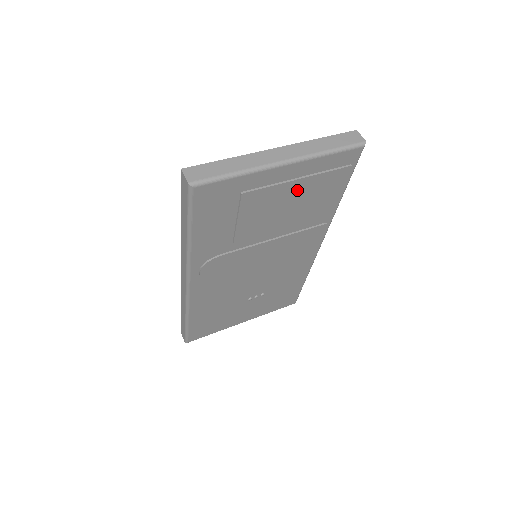
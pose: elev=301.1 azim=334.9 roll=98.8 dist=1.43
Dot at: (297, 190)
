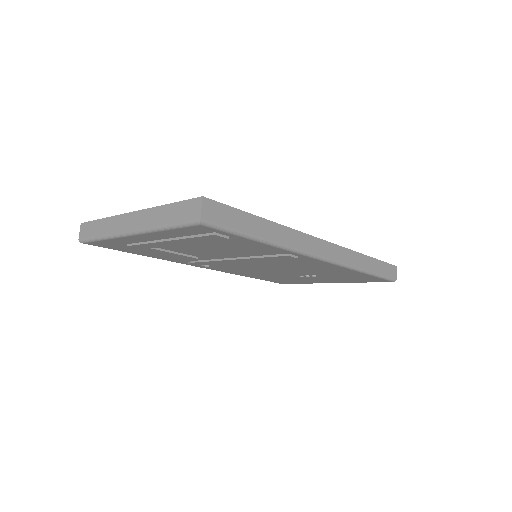
Dot at: occluded
